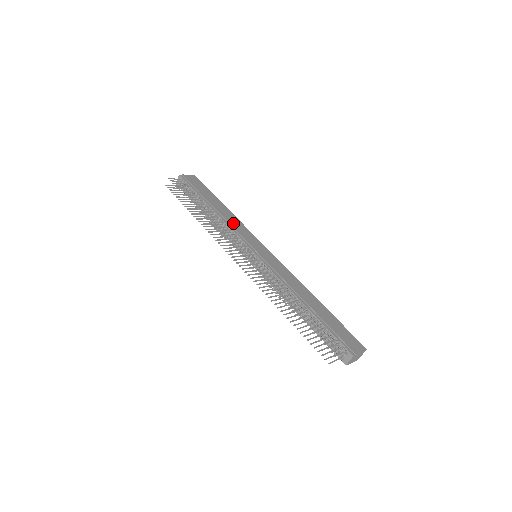
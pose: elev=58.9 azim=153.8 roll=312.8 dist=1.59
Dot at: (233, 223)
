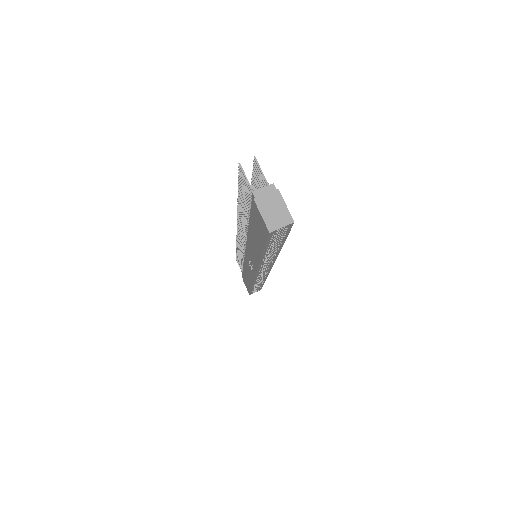
Dot at: occluded
